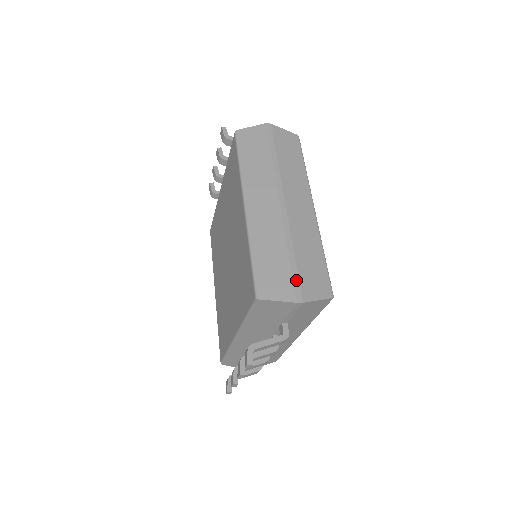
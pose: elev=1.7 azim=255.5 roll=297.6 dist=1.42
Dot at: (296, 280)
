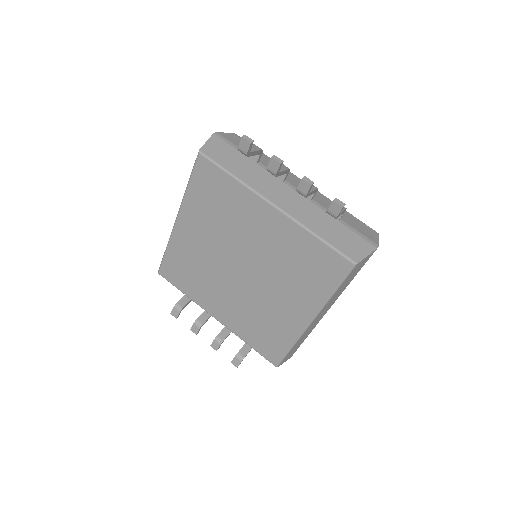
Dot at: occluded
